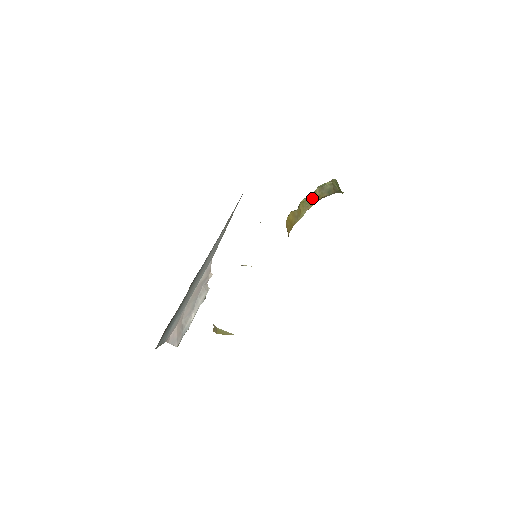
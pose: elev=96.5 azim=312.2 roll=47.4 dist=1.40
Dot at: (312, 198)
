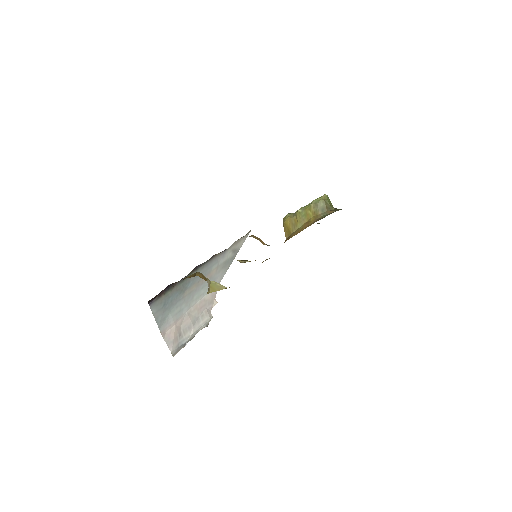
Dot at: (307, 212)
